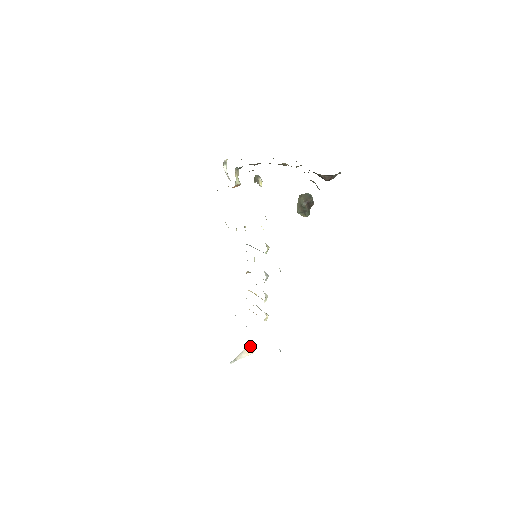
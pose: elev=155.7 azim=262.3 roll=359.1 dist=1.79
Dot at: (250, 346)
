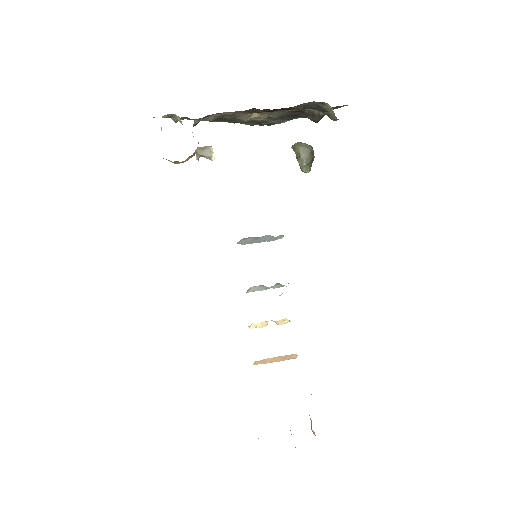
Dot at: occluded
